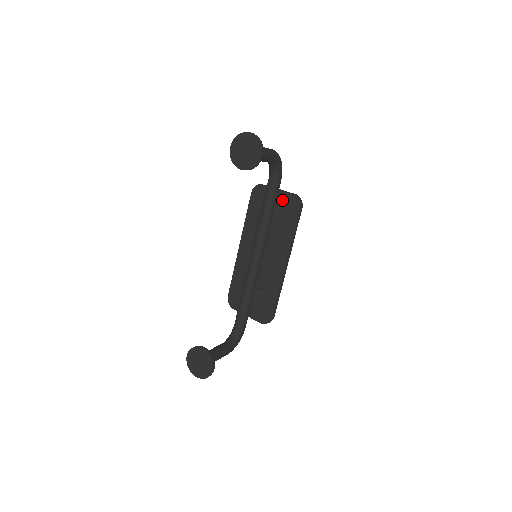
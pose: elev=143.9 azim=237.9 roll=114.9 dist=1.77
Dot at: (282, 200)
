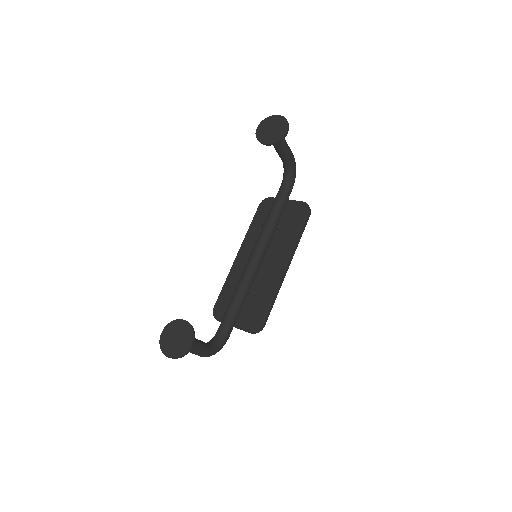
Dot at: (290, 208)
